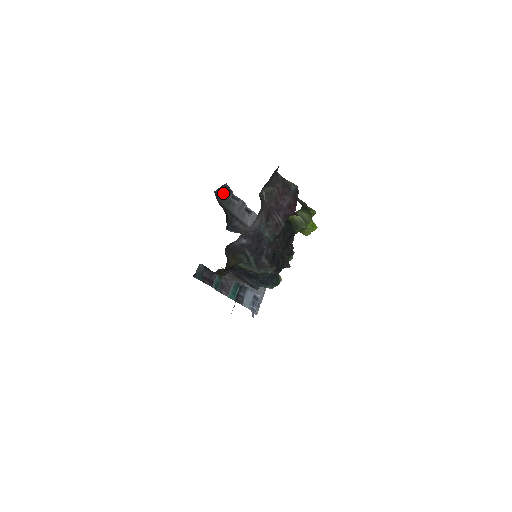
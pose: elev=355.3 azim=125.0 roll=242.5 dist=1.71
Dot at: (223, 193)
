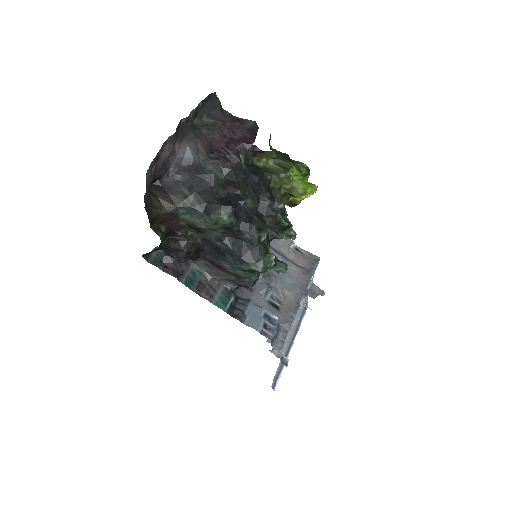
Dot at: occluded
